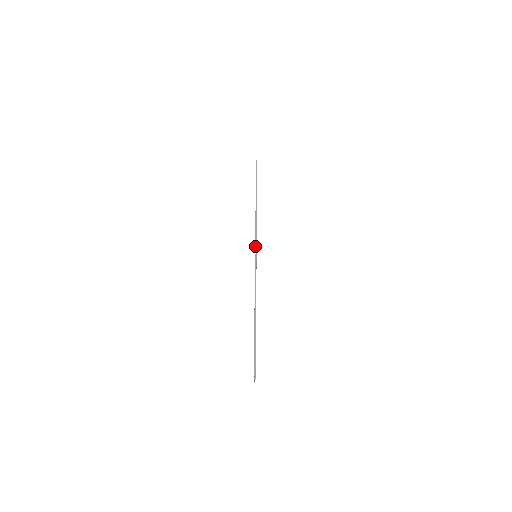
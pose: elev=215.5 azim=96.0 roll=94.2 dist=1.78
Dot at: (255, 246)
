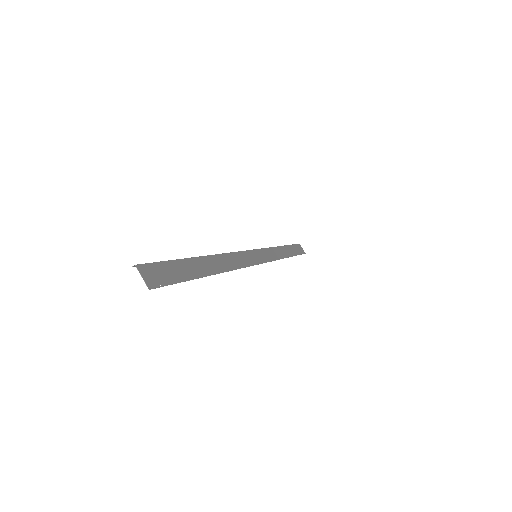
Dot at: (255, 250)
